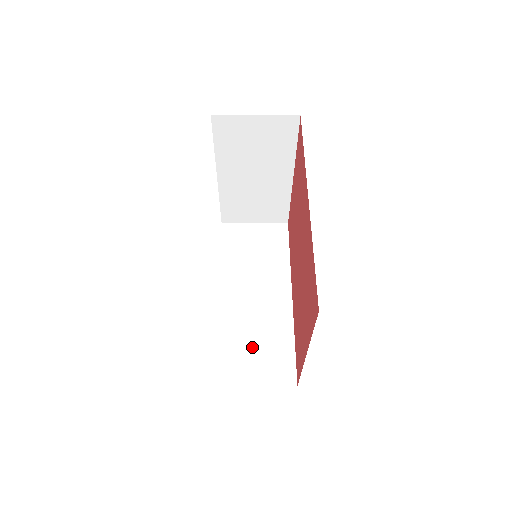
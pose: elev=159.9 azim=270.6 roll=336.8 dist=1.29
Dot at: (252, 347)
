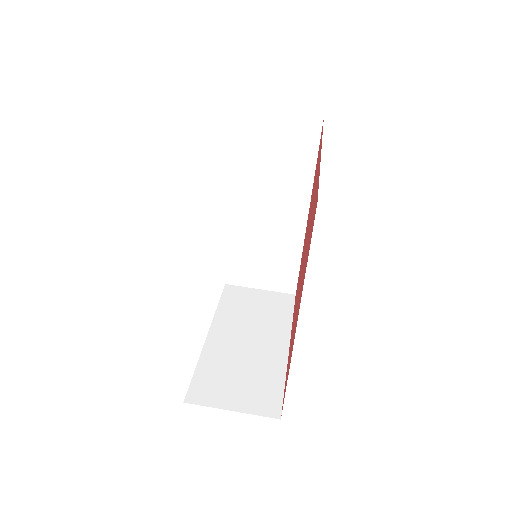
Dot at: (259, 259)
